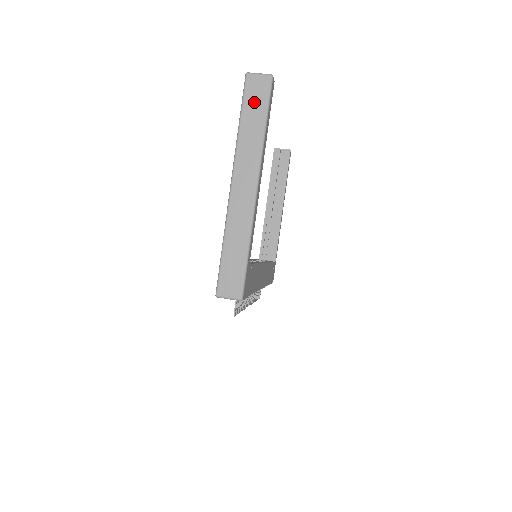
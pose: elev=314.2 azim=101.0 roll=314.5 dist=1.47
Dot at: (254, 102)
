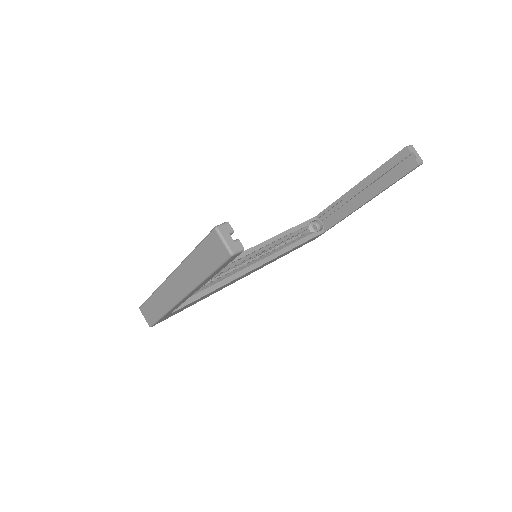
Dot at: (208, 254)
